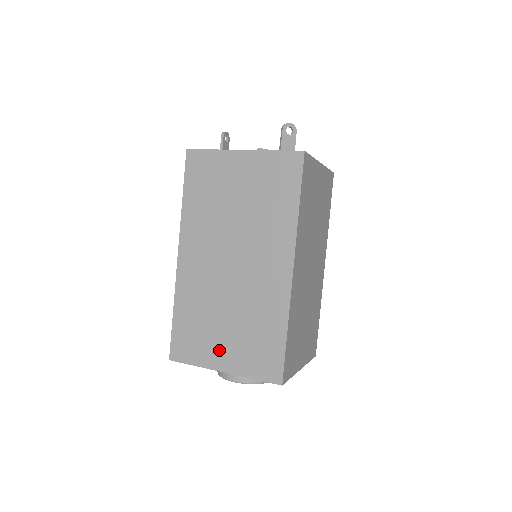
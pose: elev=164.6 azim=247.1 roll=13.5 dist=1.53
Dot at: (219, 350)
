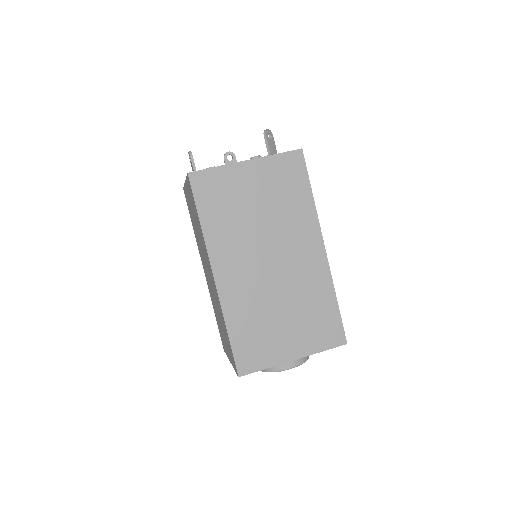
Dot at: (285, 343)
